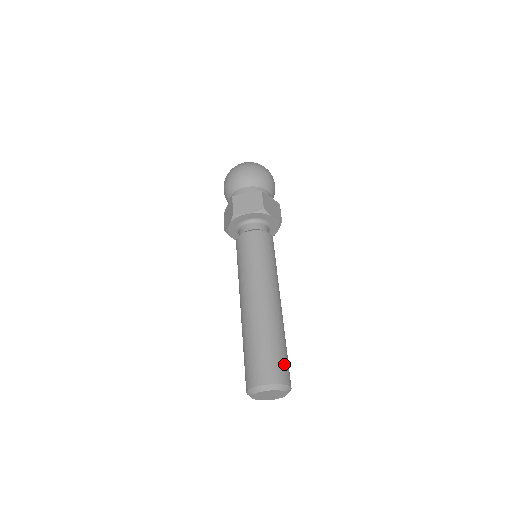
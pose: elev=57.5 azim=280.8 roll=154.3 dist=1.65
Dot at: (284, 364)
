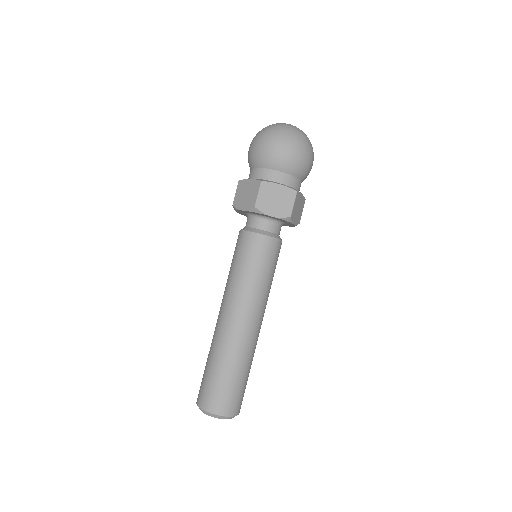
Dot at: (243, 395)
